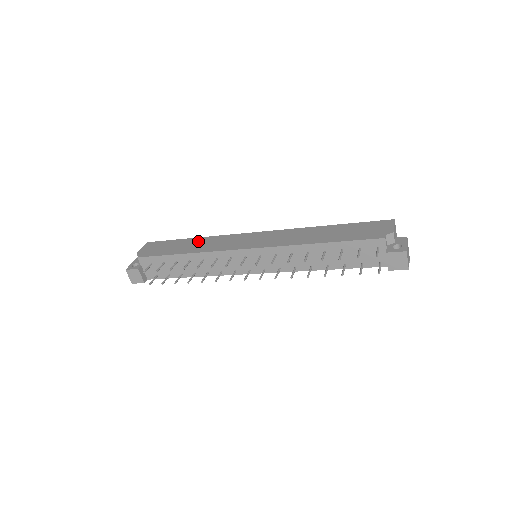
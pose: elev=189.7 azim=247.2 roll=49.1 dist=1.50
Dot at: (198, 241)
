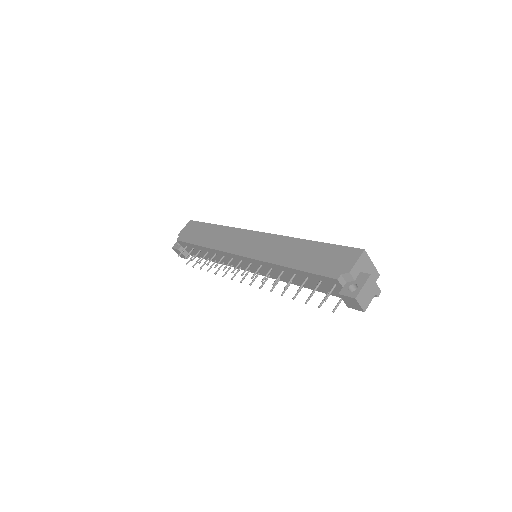
Dot at: (217, 231)
